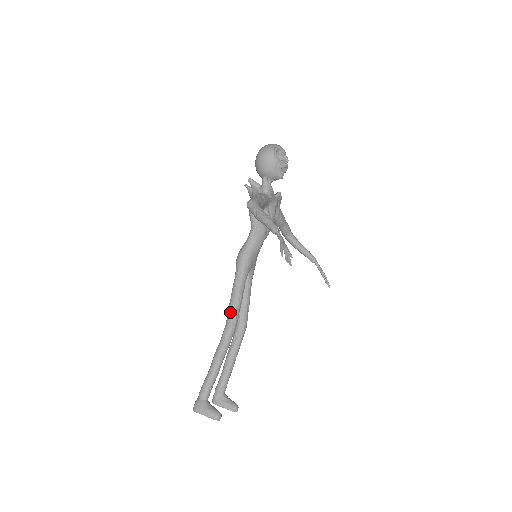
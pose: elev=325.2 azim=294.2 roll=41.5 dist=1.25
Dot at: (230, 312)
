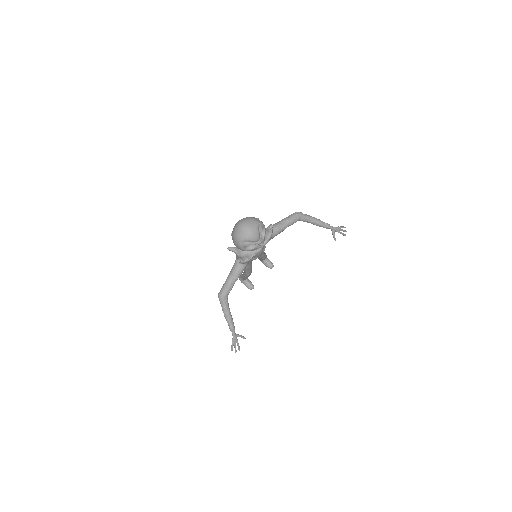
Dot at: (244, 271)
